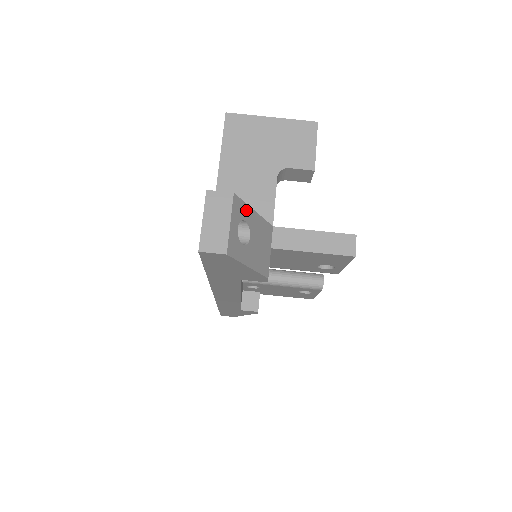
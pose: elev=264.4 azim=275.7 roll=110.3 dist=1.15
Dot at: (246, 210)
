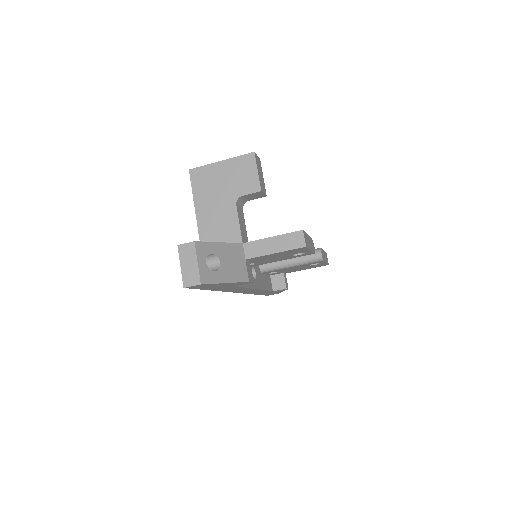
Dot at: (210, 246)
